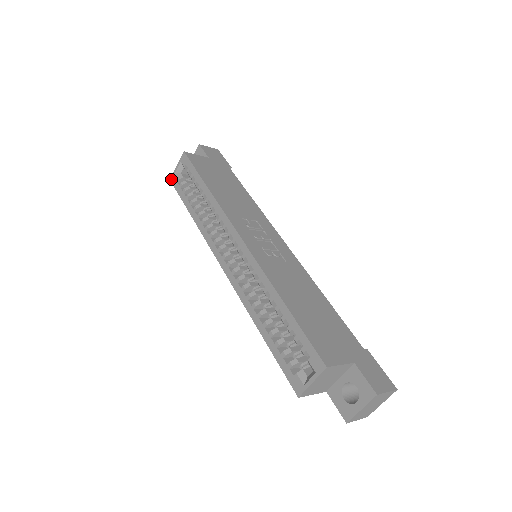
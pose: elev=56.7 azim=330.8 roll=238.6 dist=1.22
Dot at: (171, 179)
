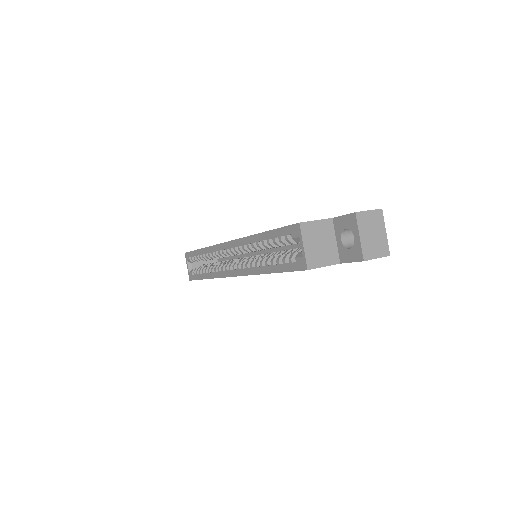
Dot at: (189, 279)
